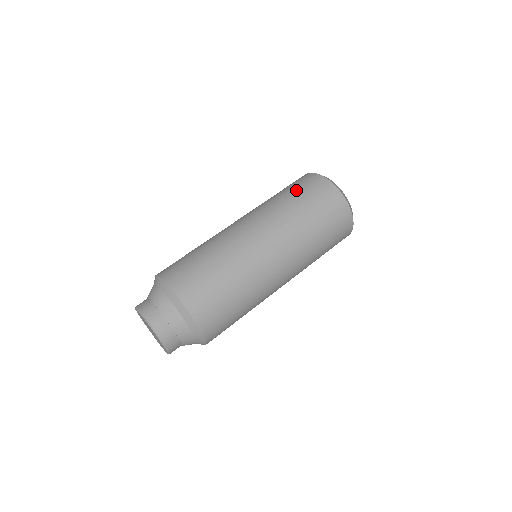
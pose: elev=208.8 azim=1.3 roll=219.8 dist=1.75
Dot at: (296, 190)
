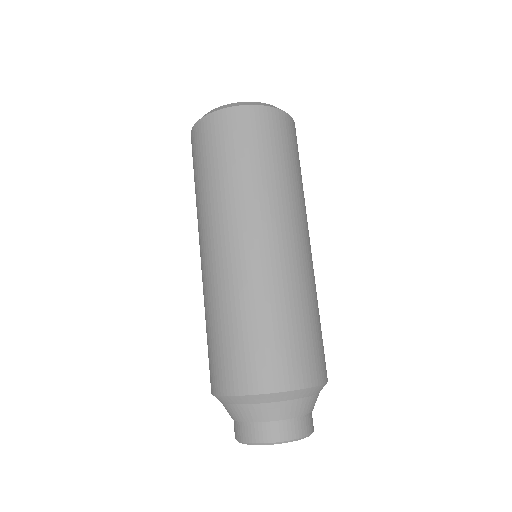
Dot at: (249, 149)
